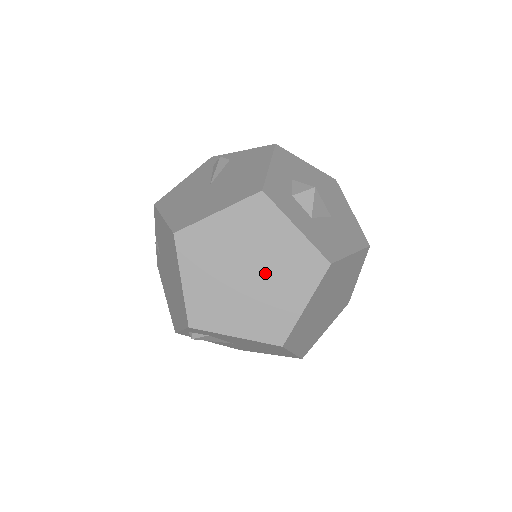
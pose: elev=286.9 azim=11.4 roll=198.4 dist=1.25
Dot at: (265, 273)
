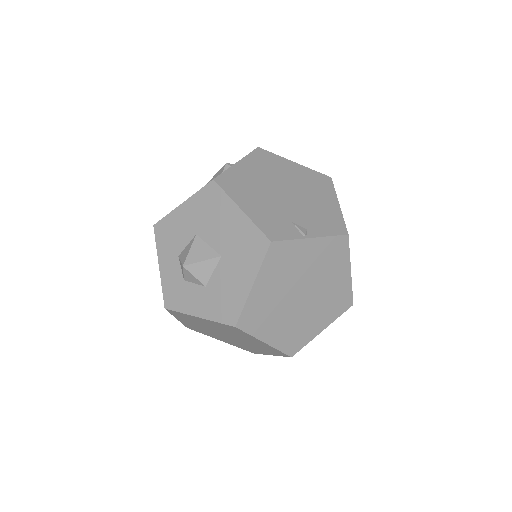
Dot at: (229, 334)
